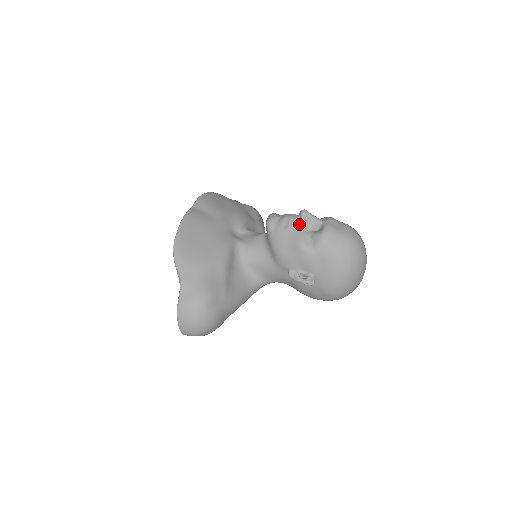
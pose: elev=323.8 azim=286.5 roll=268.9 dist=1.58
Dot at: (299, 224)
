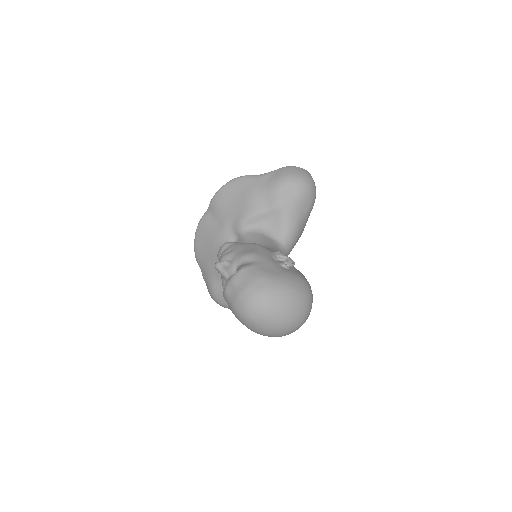
Dot at: occluded
